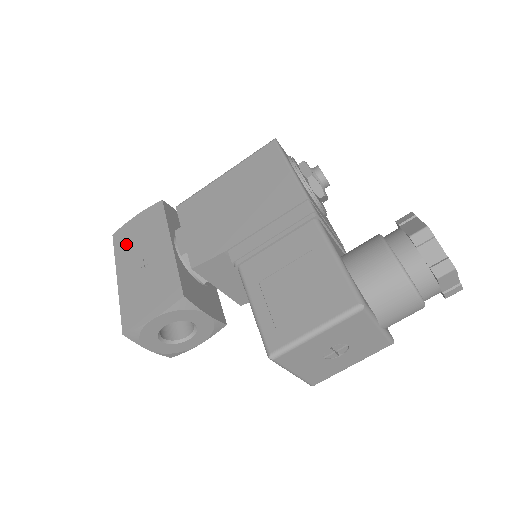
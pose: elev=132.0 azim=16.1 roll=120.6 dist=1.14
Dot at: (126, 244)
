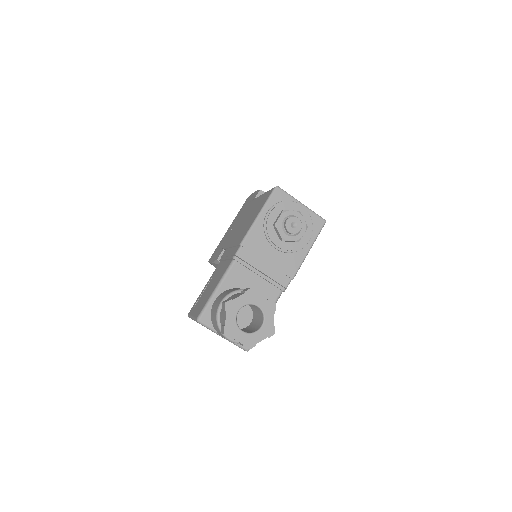
Dot at: (242, 209)
